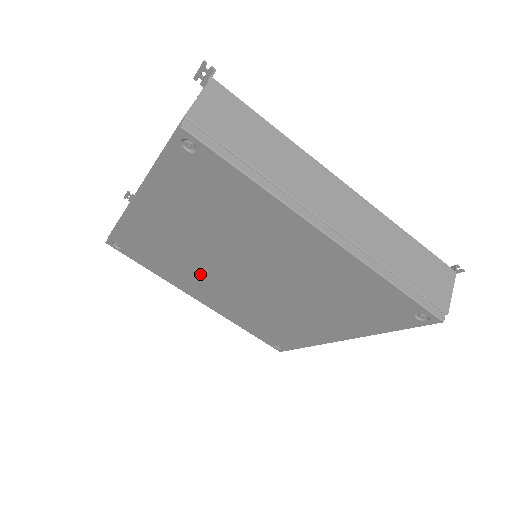
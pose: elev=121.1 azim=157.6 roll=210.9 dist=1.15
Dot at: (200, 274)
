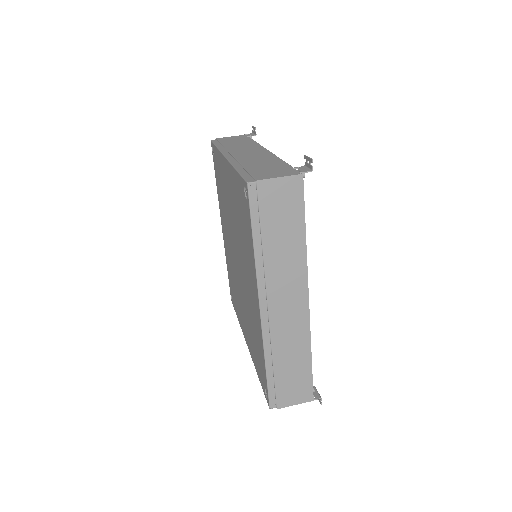
Dot at: (227, 223)
